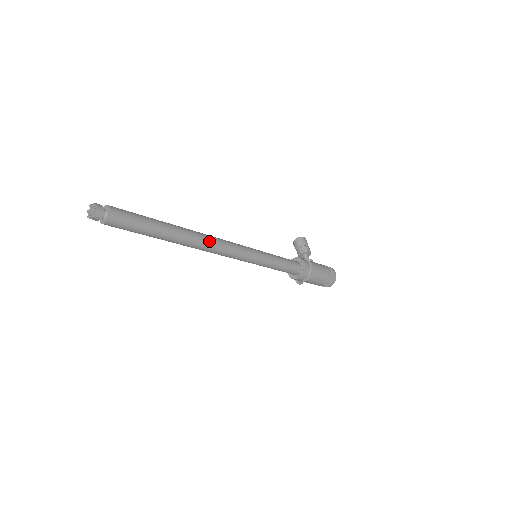
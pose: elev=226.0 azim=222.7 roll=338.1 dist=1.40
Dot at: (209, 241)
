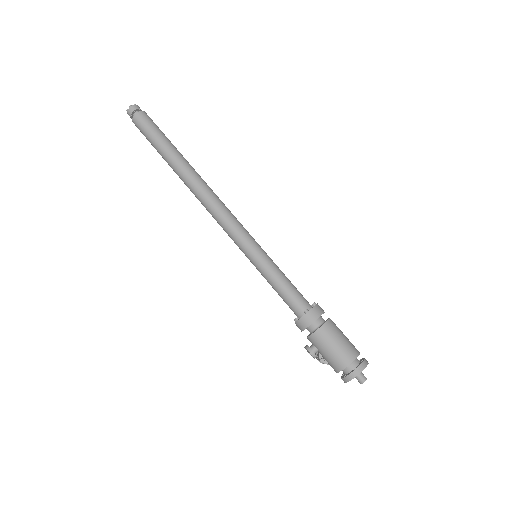
Dot at: (211, 189)
